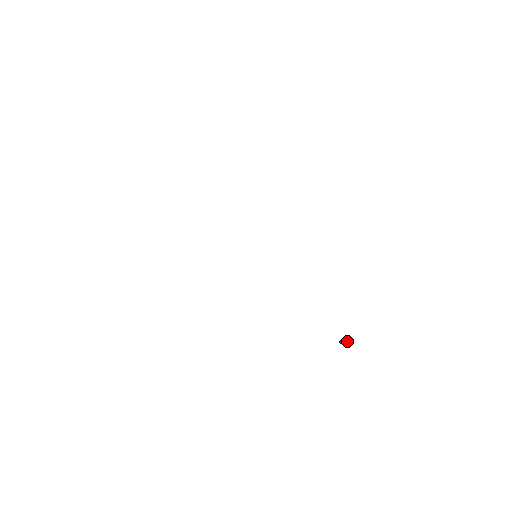
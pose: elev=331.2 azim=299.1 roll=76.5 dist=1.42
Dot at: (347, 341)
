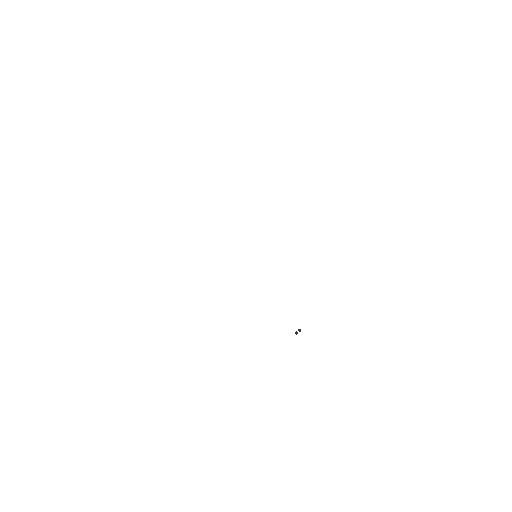
Dot at: occluded
